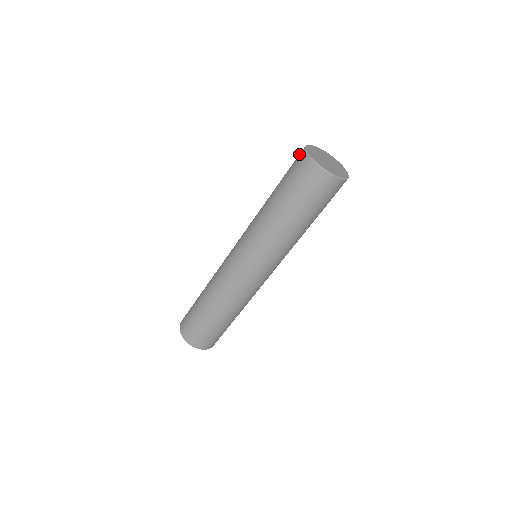
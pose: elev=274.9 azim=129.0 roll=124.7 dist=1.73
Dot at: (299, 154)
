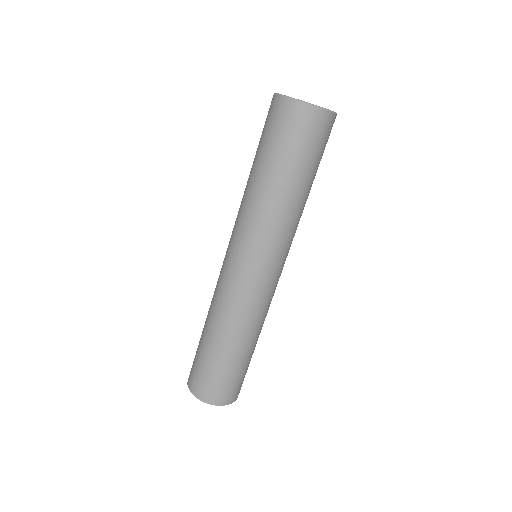
Dot at: (271, 105)
